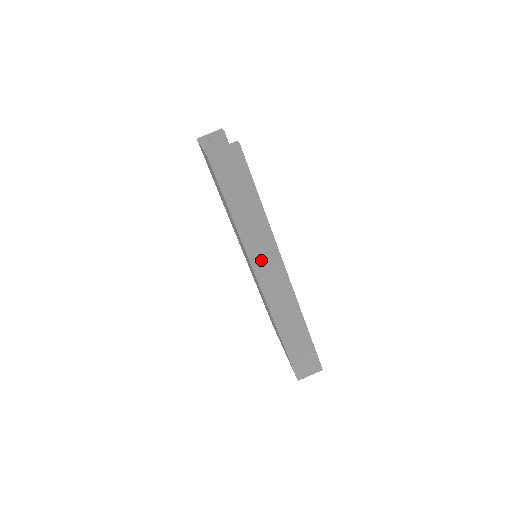
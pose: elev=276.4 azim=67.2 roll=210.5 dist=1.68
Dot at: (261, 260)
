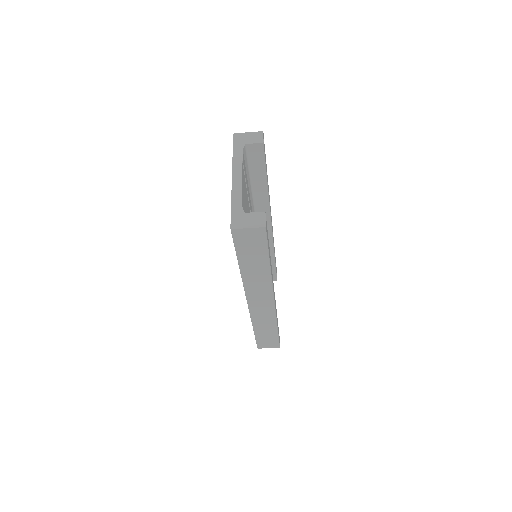
Dot at: (255, 292)
